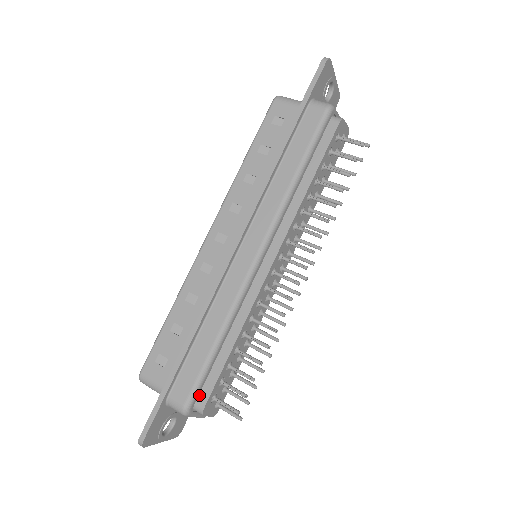
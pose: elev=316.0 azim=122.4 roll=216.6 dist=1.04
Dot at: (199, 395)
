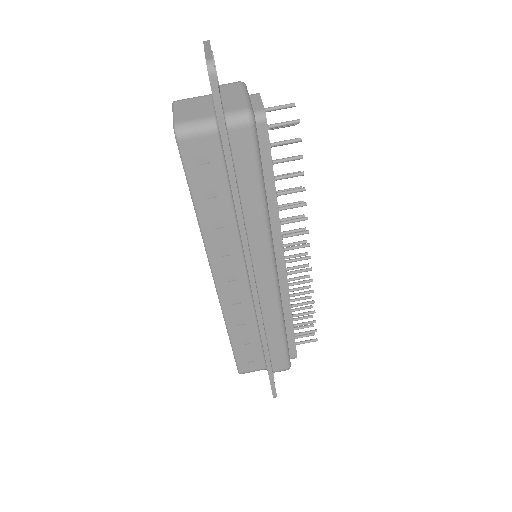
Dot at: (289, 354)
